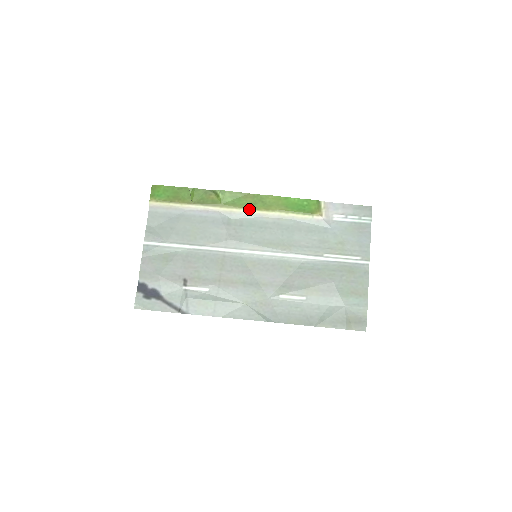
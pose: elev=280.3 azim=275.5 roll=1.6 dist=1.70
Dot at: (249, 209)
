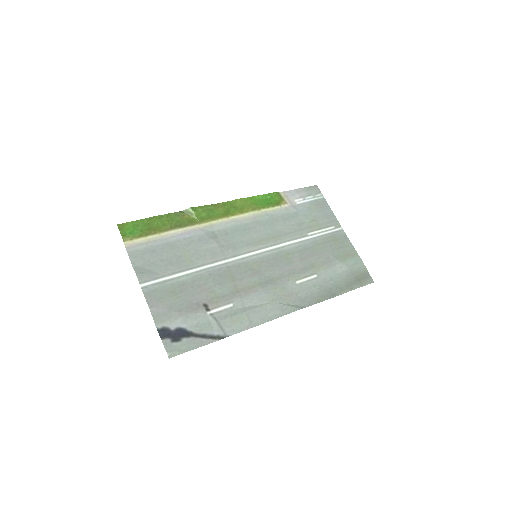
Dot at: (226, 217)
